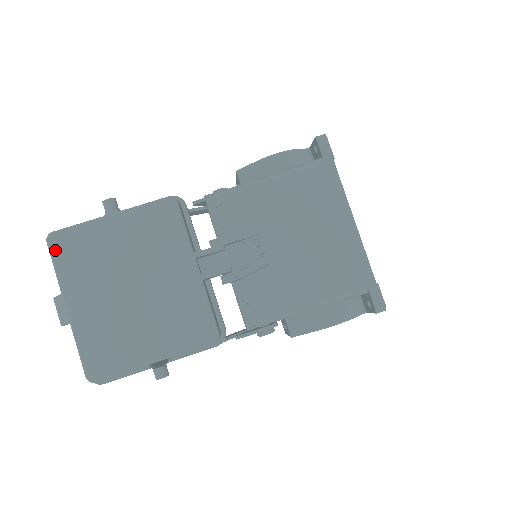
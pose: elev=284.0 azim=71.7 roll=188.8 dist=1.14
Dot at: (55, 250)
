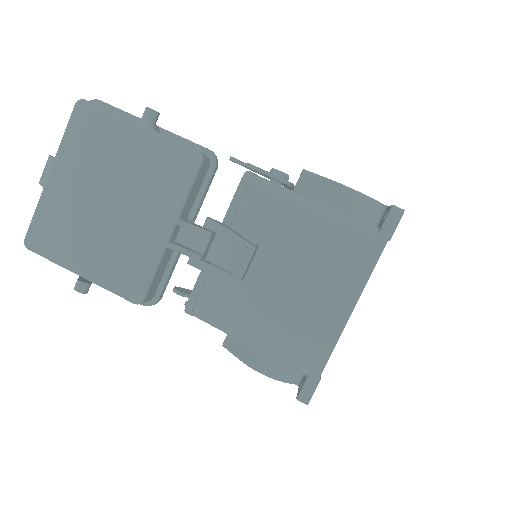
Dot at: (75, 118)
